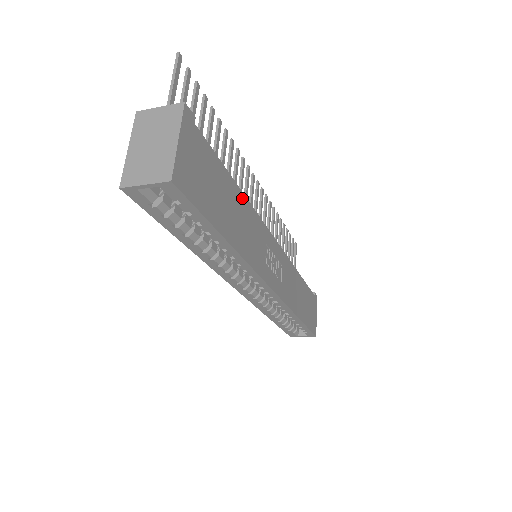
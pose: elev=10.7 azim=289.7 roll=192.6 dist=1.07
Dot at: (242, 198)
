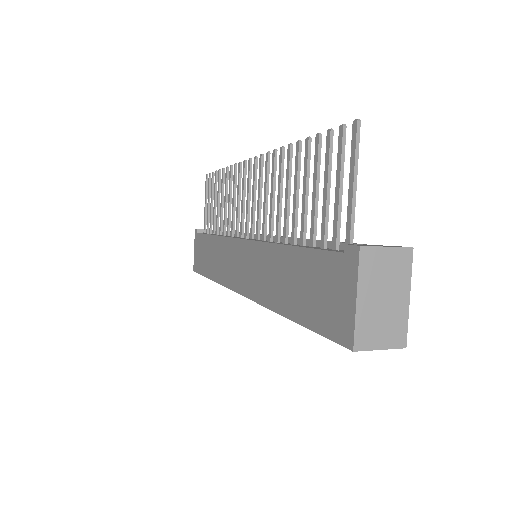
Dot at: occluded
